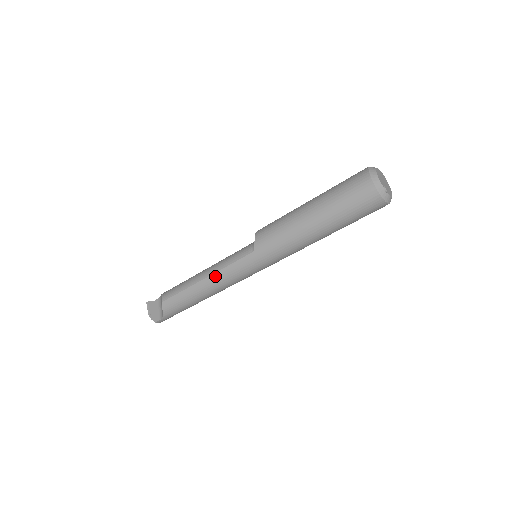
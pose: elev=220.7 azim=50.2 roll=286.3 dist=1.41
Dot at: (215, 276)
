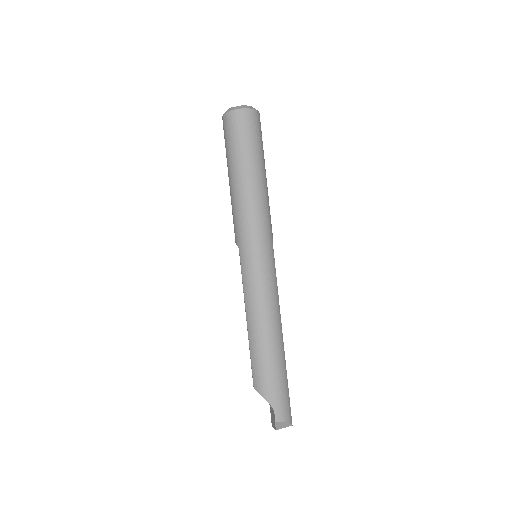
Dot at: (247, 304)
